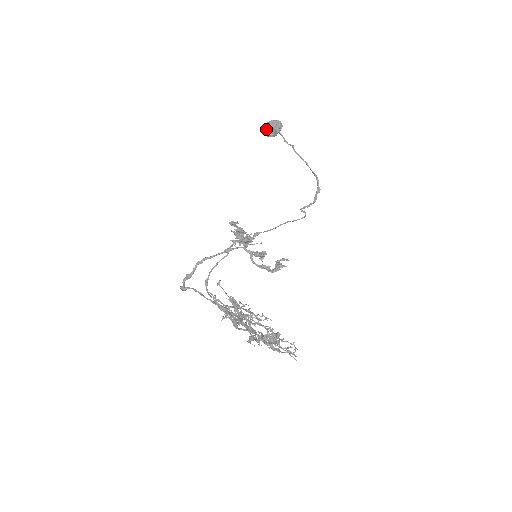
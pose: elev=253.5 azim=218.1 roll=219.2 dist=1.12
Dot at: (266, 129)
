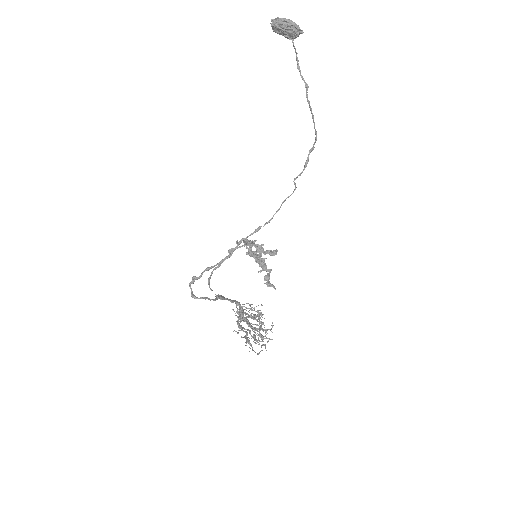
Dot at: (278, 28)
